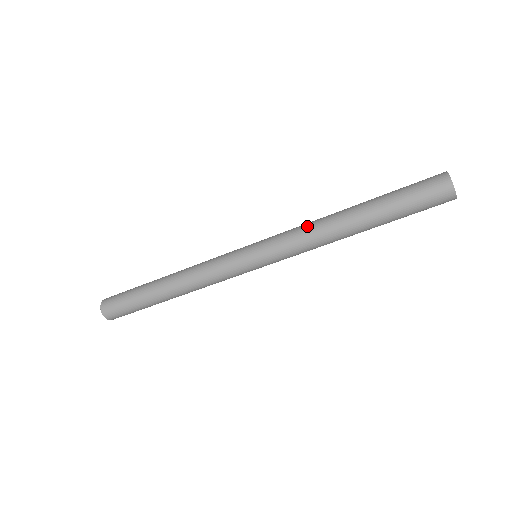
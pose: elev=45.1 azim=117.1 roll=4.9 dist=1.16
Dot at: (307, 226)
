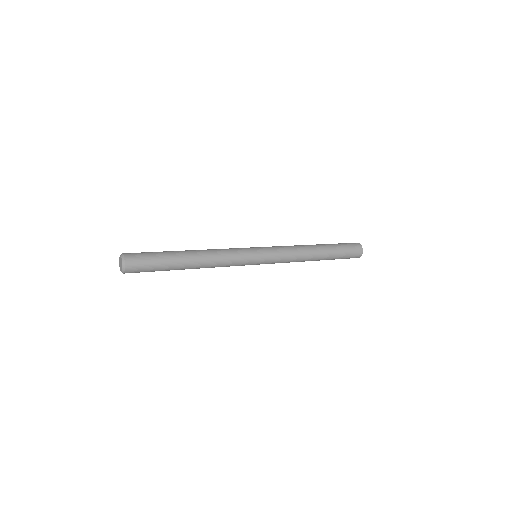
Dot at: (296, 256)
